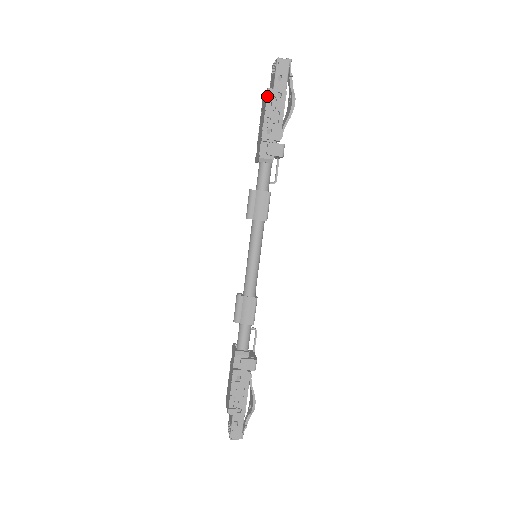
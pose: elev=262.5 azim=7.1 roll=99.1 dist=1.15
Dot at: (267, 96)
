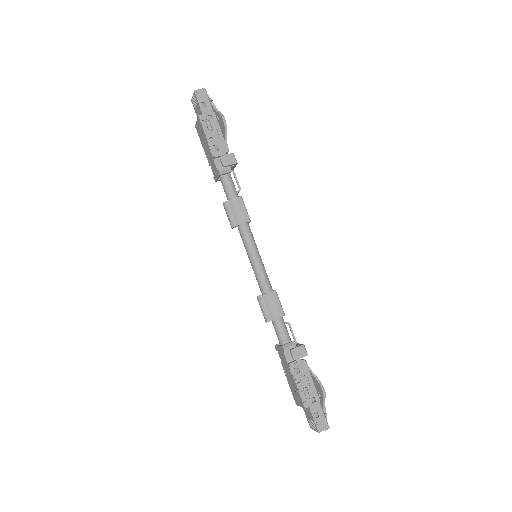
Dot at: (201, 122)
